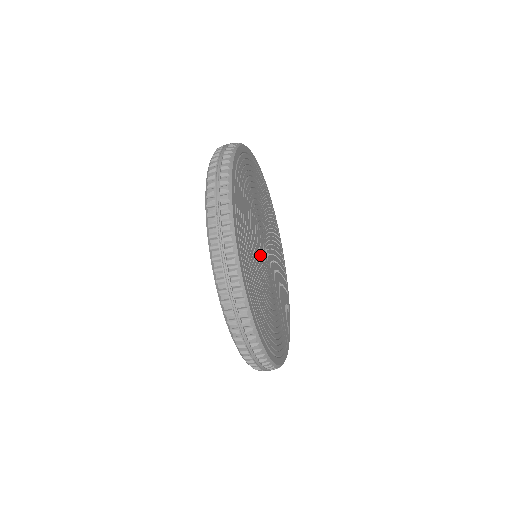
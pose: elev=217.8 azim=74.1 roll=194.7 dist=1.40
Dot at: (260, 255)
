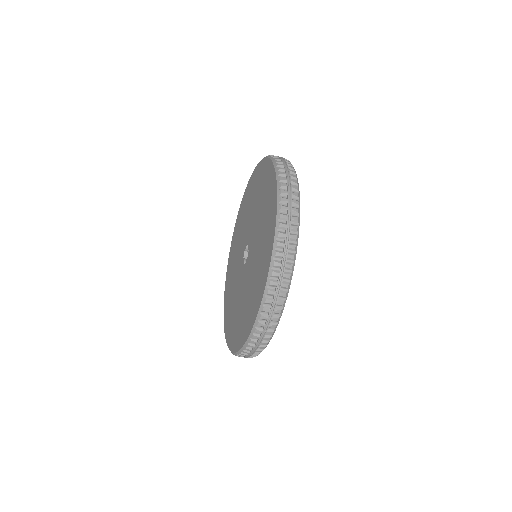
Dot at: occluded
